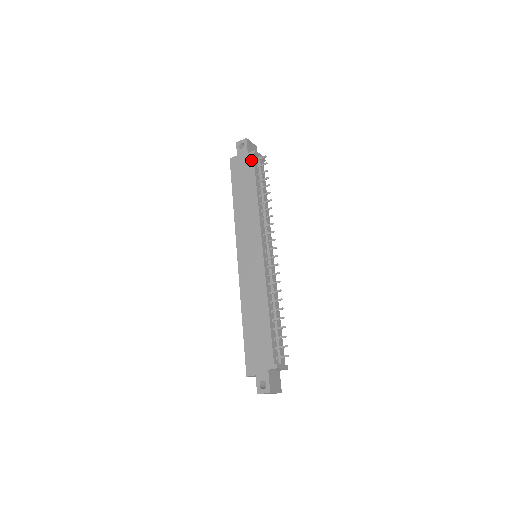
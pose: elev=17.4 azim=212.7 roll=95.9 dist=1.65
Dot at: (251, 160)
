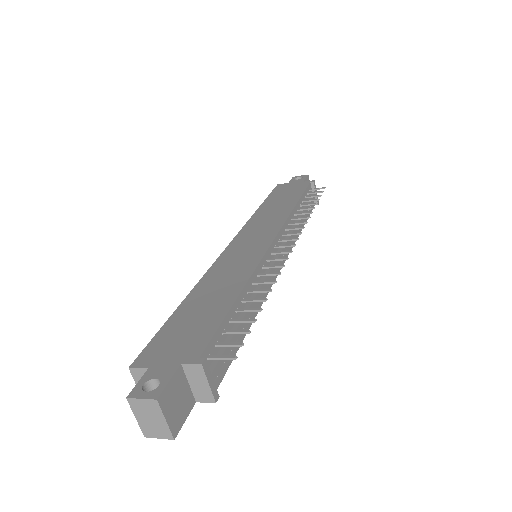
Dot at: (305, 185)
